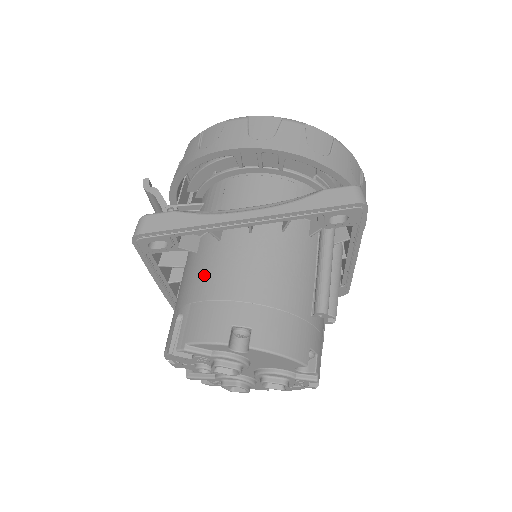
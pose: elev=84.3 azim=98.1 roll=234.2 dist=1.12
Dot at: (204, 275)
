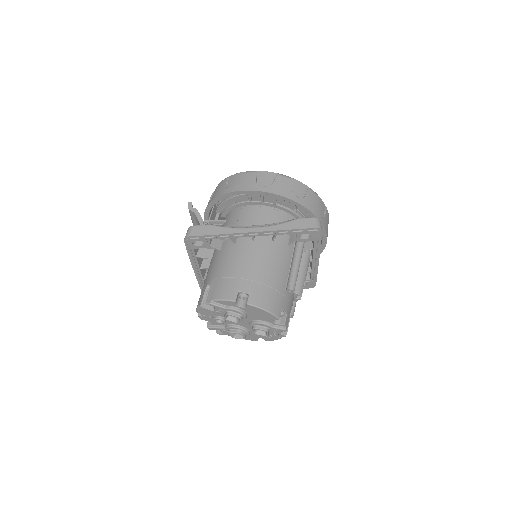
Dot at: (224, 263)
